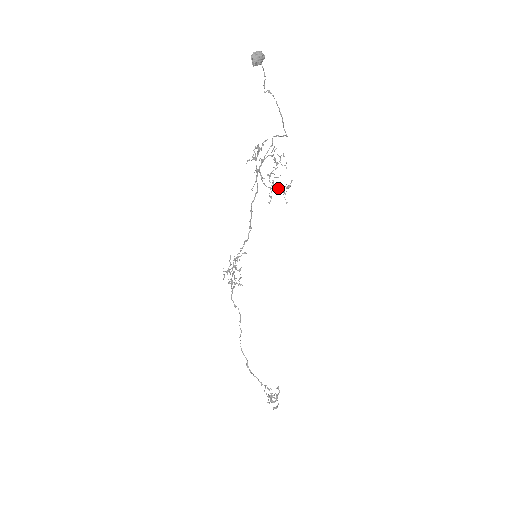
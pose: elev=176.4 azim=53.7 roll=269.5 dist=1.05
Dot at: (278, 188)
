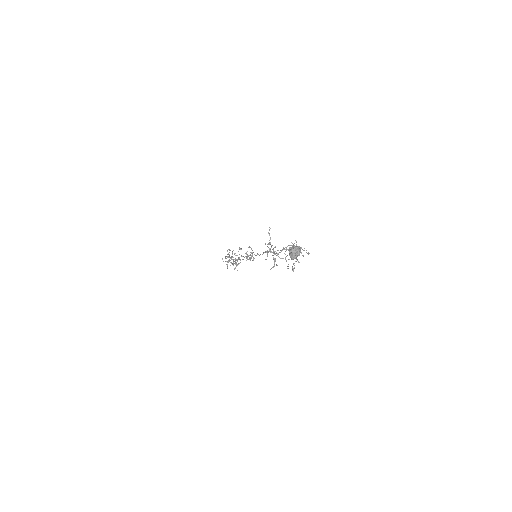
Dot at: occluded
